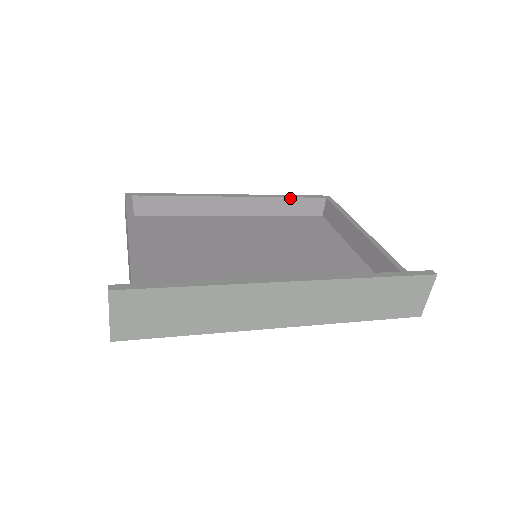
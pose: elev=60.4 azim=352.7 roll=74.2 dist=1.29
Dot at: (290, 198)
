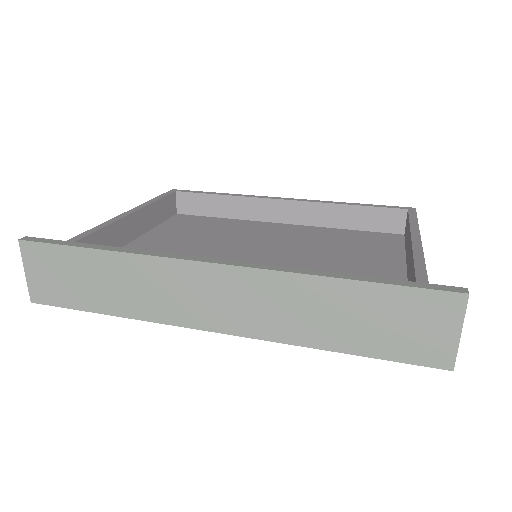
Dot at: (354, 206)
